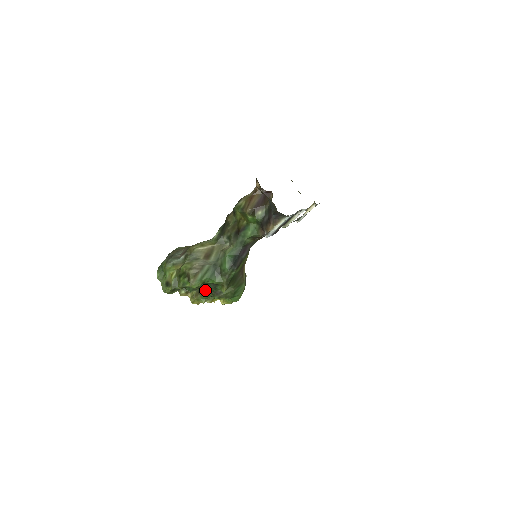
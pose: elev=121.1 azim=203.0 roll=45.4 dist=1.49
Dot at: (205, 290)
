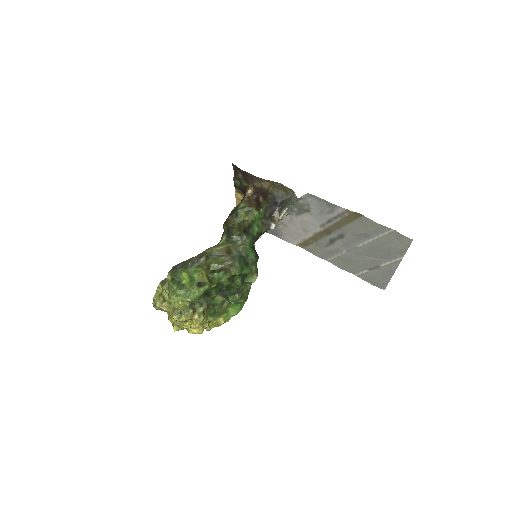
Dot at: (230, 289)
